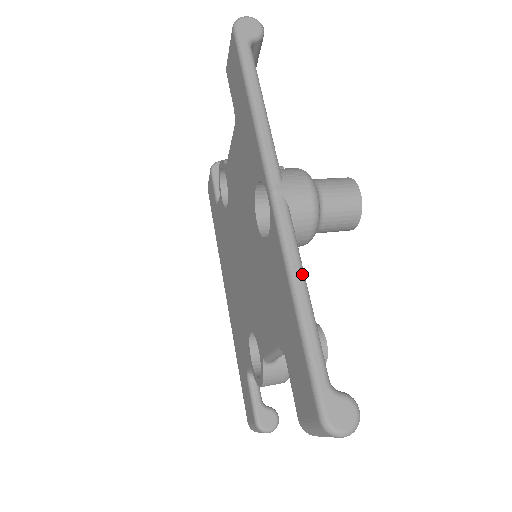
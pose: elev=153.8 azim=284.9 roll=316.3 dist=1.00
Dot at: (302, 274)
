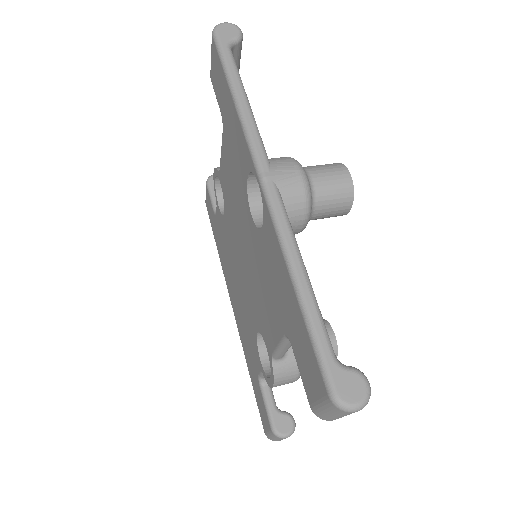
Dot at: (298, 254)
